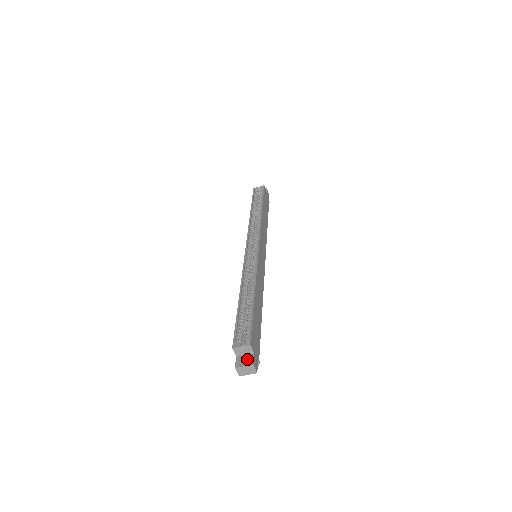
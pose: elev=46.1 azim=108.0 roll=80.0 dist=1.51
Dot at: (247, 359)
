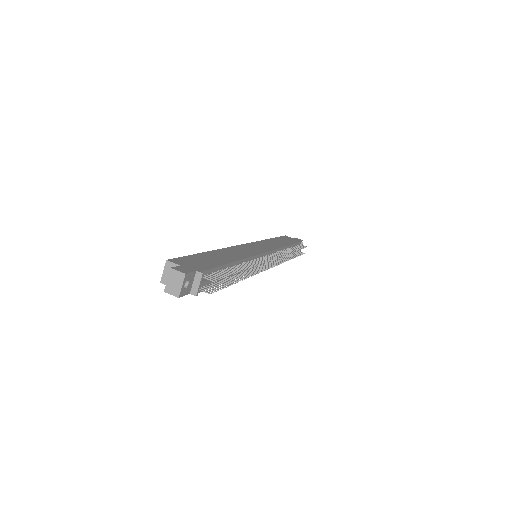
Dot at: occluded
